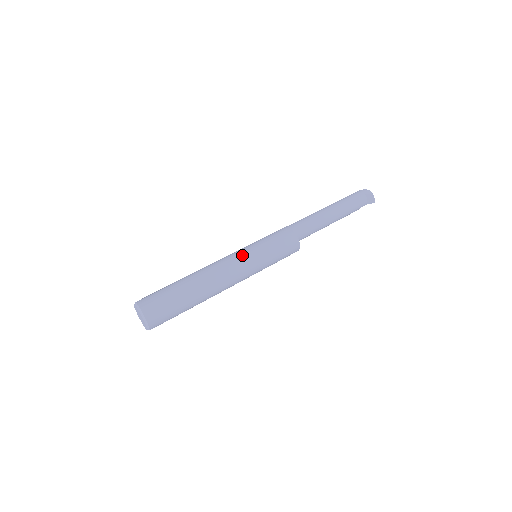
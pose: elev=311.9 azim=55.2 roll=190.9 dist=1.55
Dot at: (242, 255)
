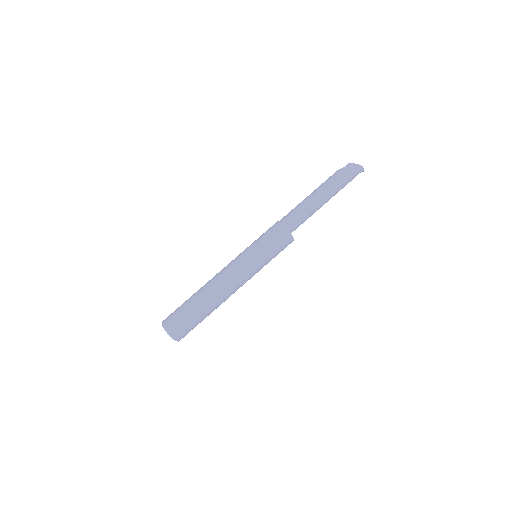
Dot at: (250, 272)
